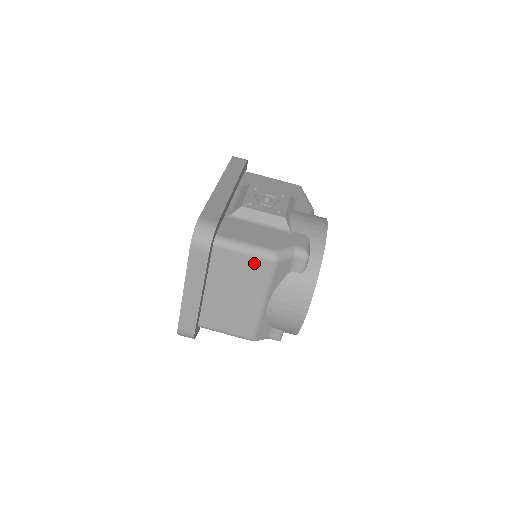
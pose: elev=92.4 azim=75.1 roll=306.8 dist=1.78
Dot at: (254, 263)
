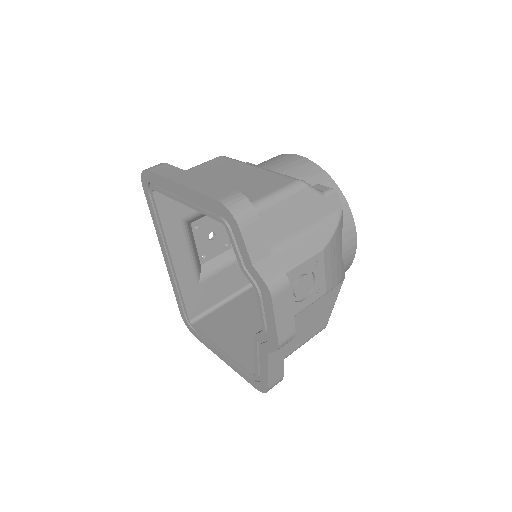
Dot at: (211, 163)
